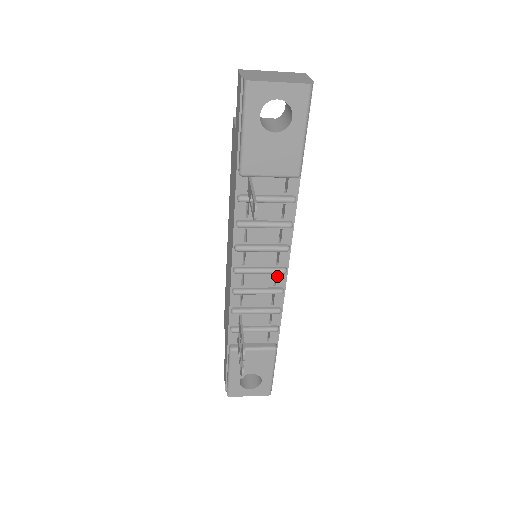
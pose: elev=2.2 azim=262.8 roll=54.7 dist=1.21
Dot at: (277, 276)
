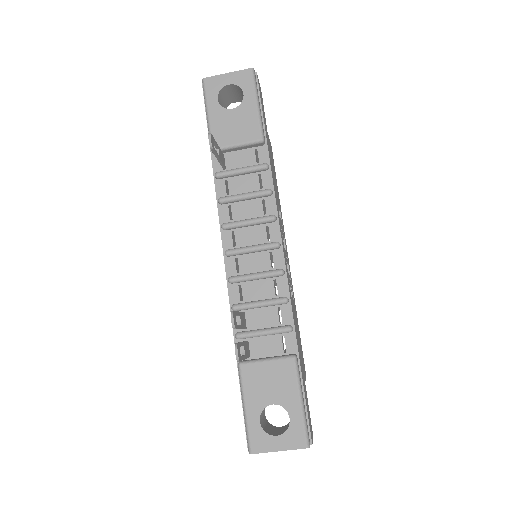
Dot at: (273, 255)
